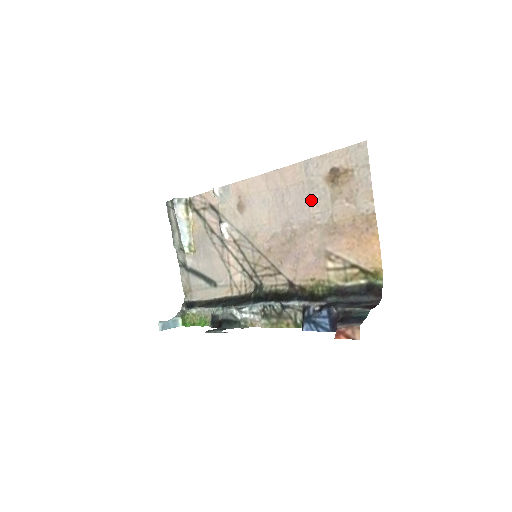
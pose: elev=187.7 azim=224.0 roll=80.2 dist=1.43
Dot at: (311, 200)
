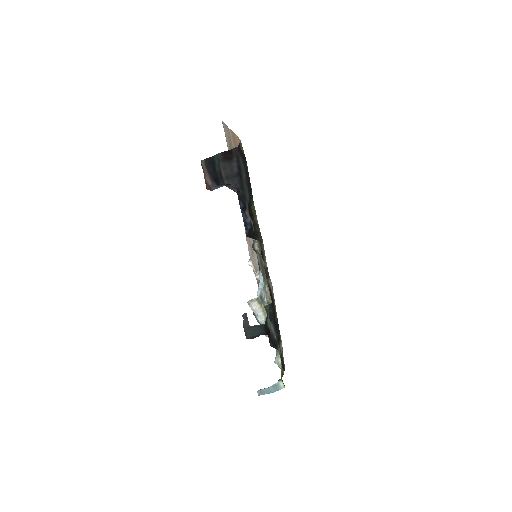
Dot at: occluded
